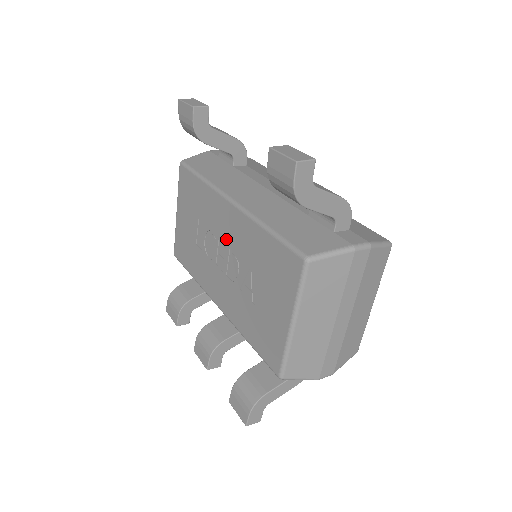
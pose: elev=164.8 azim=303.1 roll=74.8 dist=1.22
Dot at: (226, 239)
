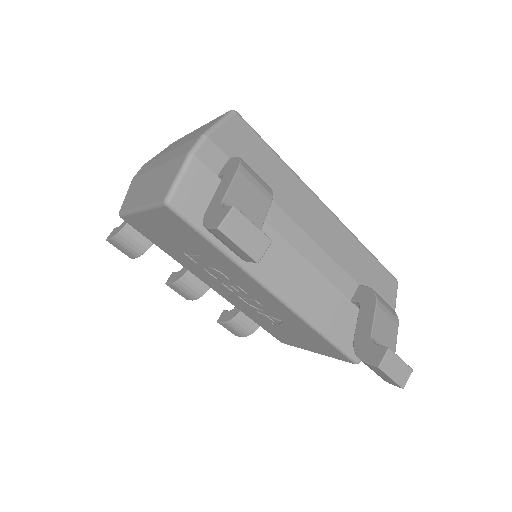
Dot at: (251, 294)
